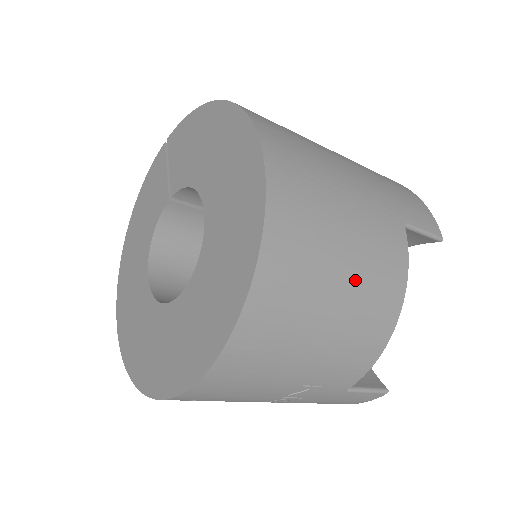
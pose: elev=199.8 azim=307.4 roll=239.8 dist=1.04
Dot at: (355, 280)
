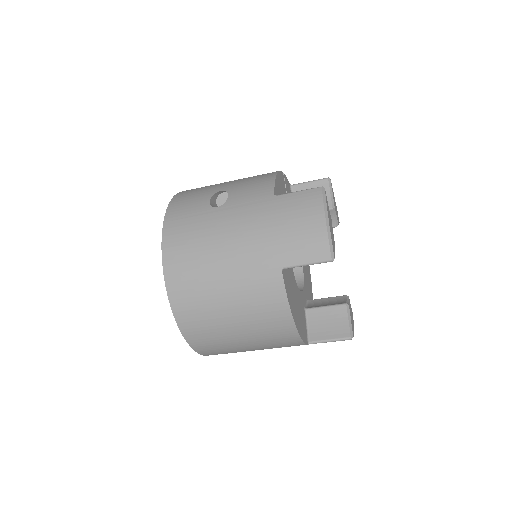
Dot at: (244, 320)
